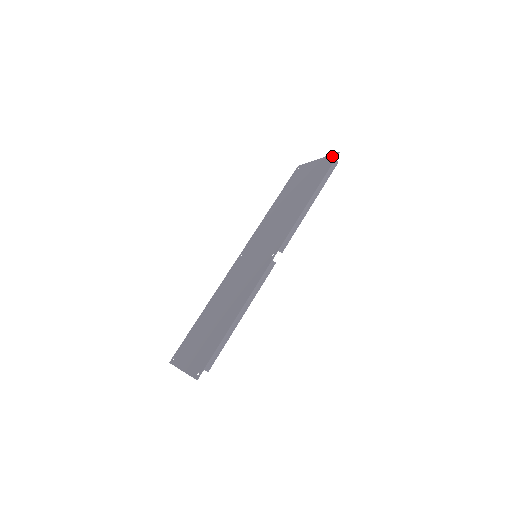
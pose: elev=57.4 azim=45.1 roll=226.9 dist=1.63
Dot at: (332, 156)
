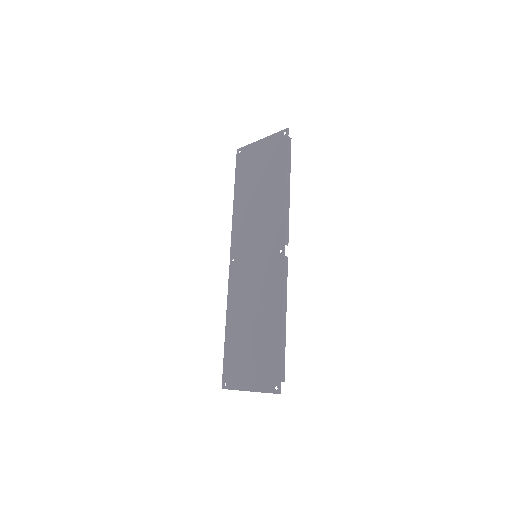
Dot at: (281, 134)
